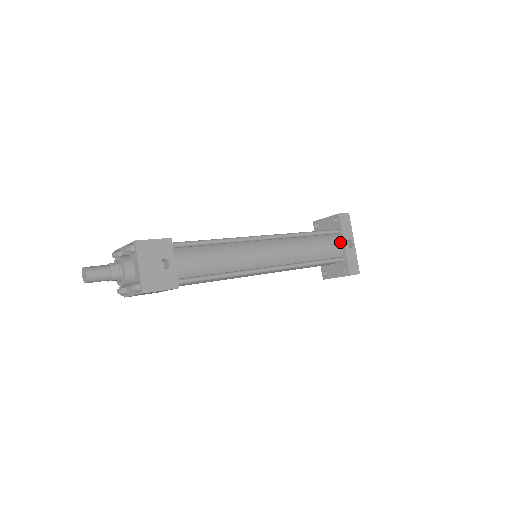
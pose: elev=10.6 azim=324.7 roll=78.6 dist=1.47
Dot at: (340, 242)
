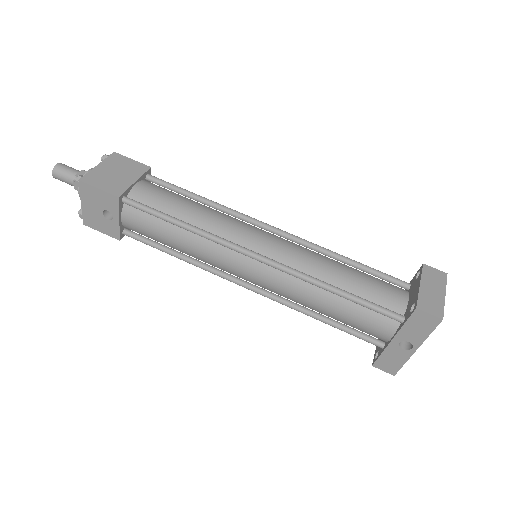
Dot at: (390, 332)
